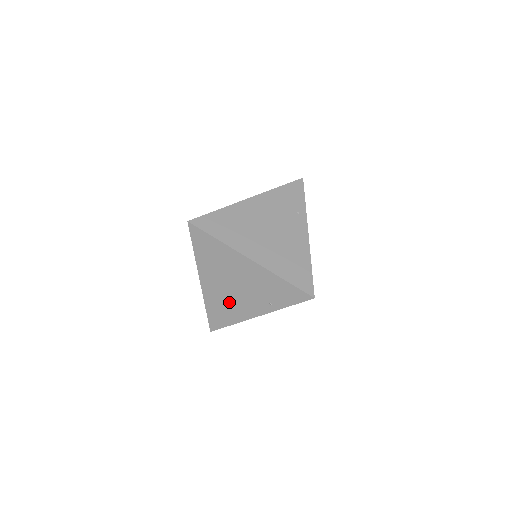
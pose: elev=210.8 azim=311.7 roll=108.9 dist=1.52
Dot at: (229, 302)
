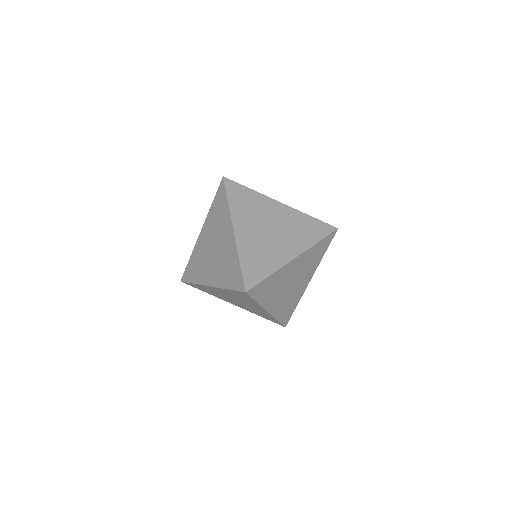
Dot at: (203, 261)
